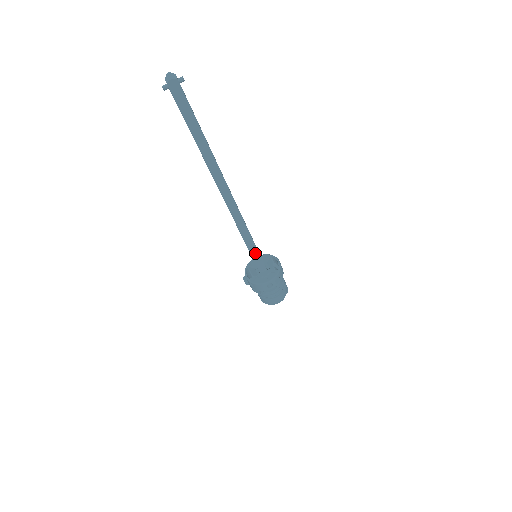
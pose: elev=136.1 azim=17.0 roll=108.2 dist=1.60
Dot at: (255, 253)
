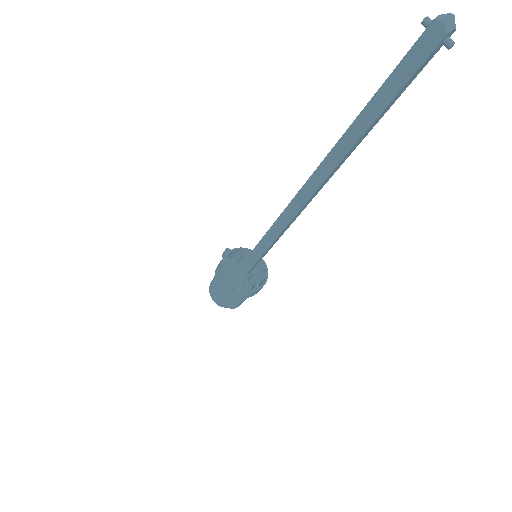
Dot at: (258, 253)
